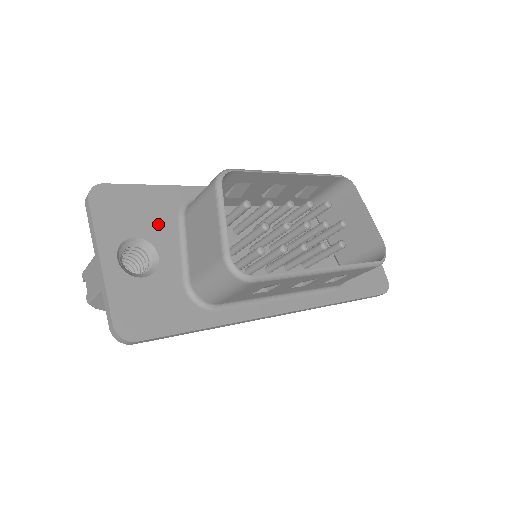
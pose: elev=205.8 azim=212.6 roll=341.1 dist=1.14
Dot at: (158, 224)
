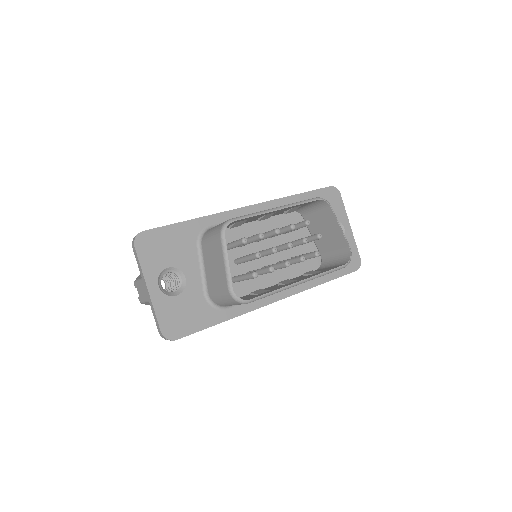
Dot at: (183, 253)
